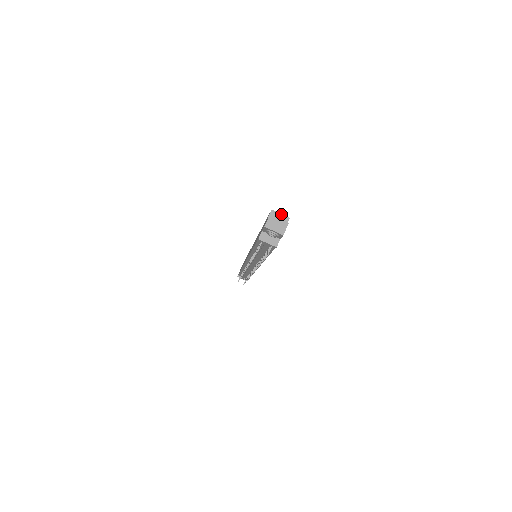
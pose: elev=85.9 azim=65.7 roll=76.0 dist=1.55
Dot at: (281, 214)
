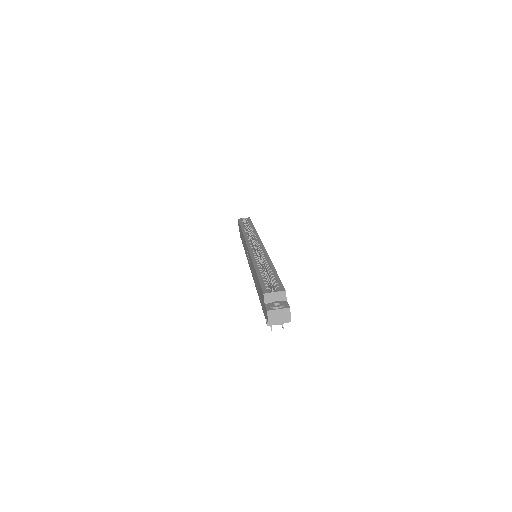
Dot at: (275, 292)
